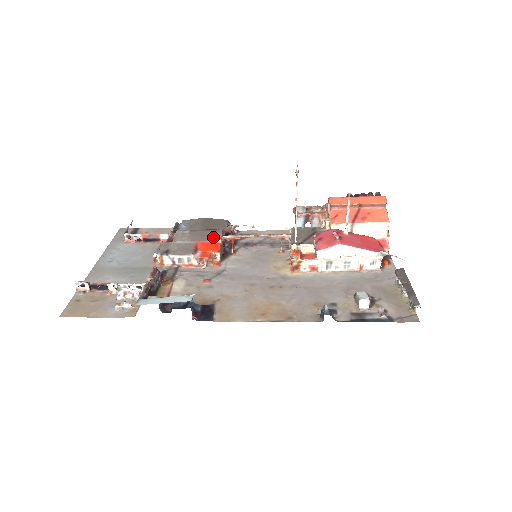
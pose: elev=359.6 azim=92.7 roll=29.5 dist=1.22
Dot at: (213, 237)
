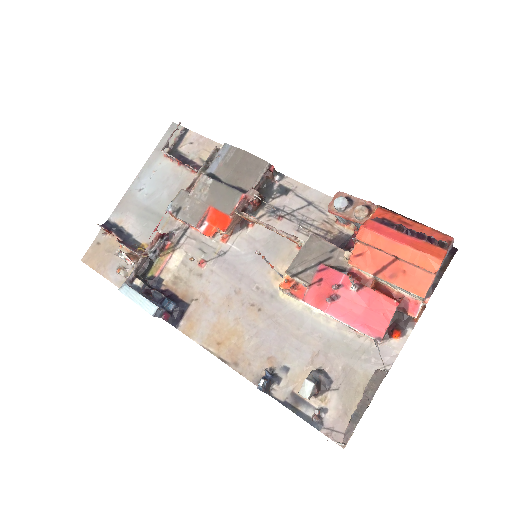
Dot at: (227, 206)
